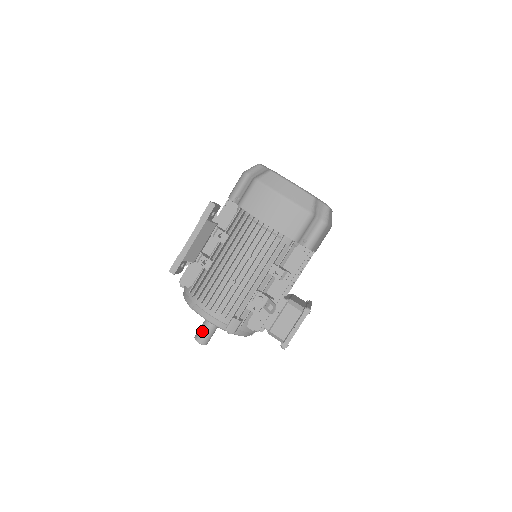
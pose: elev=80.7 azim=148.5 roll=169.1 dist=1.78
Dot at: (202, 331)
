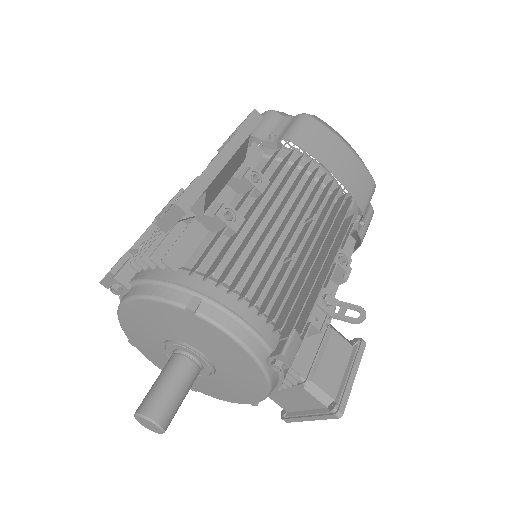
Dot at: (165, 392)
